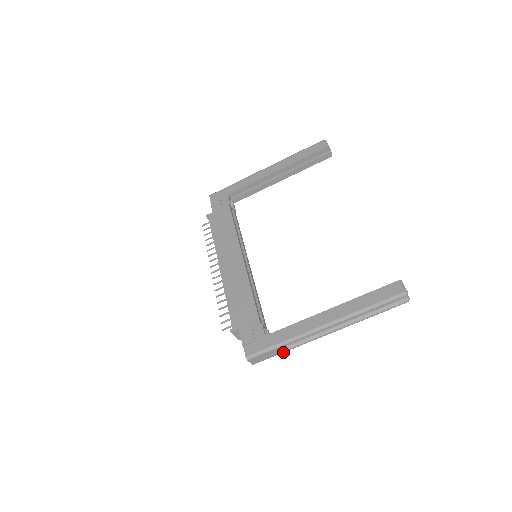
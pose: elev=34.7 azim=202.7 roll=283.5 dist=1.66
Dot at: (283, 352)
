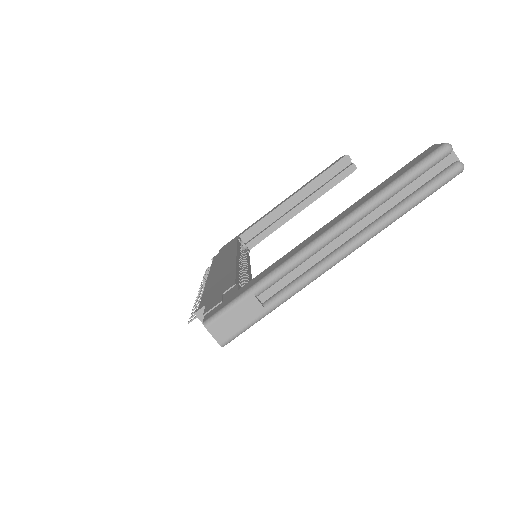
Dot at: (268, 310)
